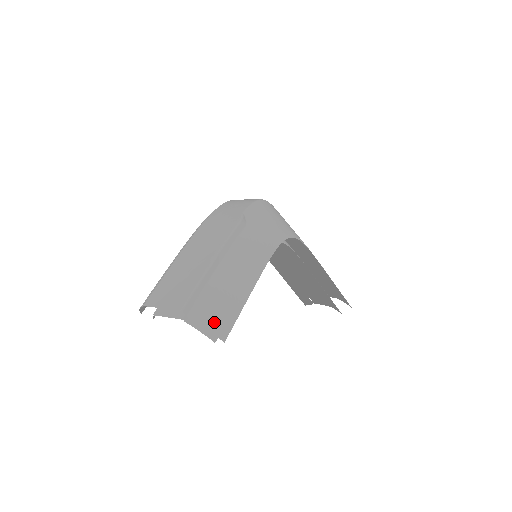
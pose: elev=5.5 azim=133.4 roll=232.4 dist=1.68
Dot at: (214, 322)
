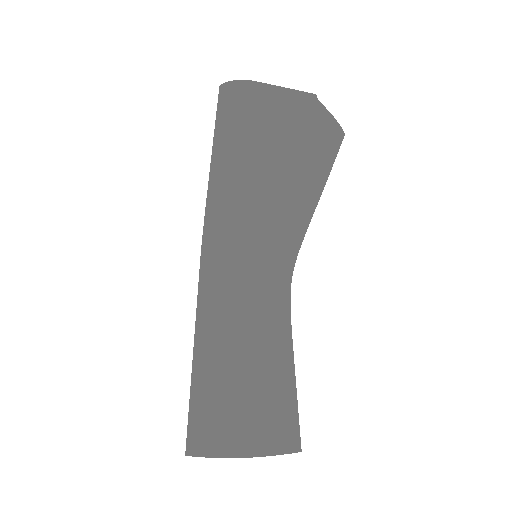
Dot at: (331, 130)
